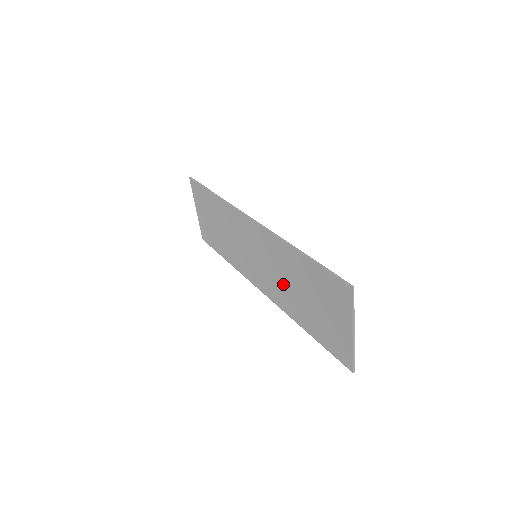
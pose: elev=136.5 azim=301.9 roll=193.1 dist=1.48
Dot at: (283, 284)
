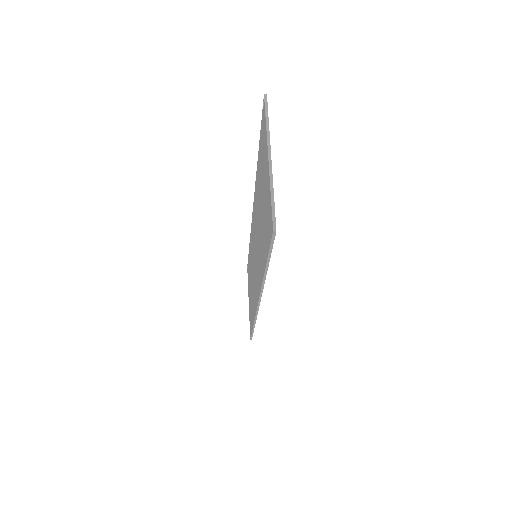
Dot at: (258, 240)
